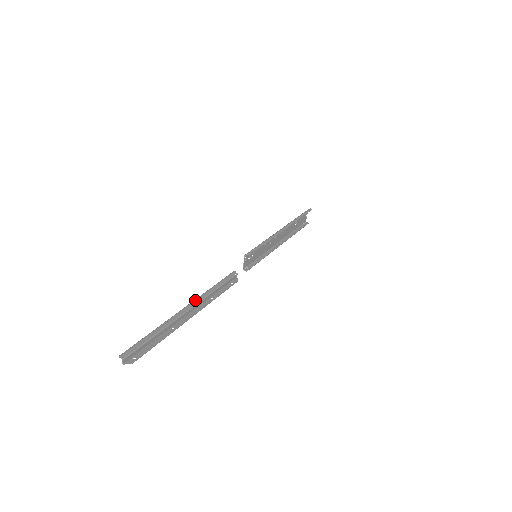
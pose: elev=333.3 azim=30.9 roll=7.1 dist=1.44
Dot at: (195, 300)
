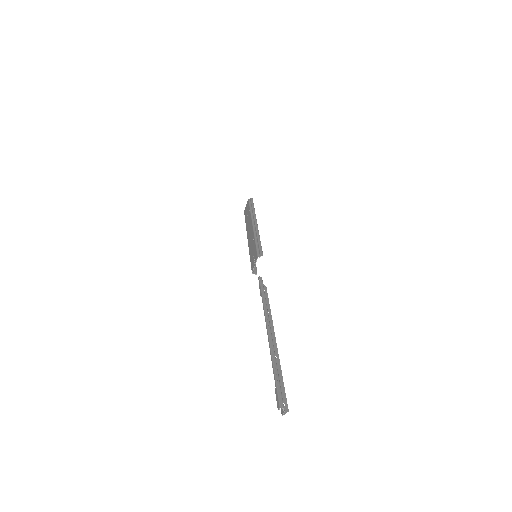
Dot at: (267, 318)
